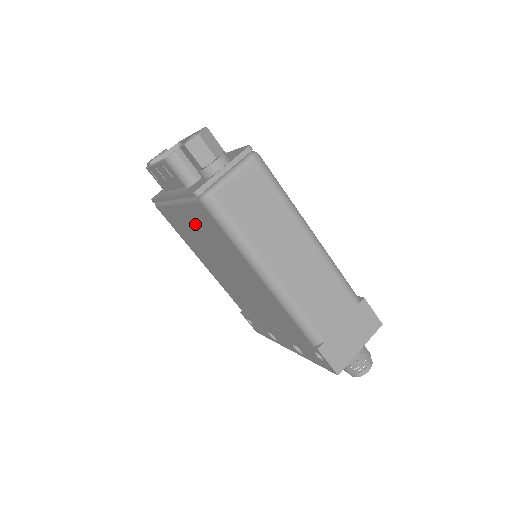
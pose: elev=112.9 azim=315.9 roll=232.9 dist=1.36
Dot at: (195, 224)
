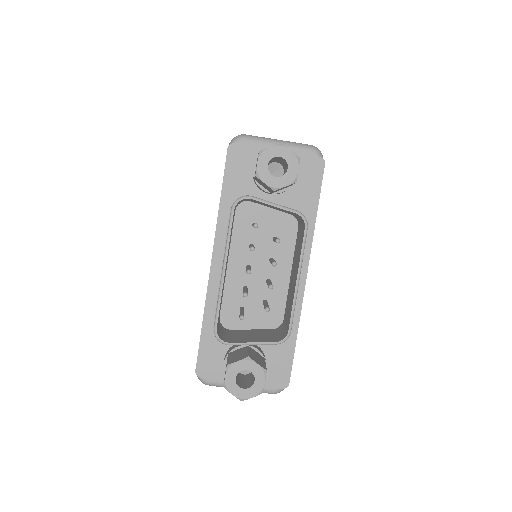
Dot at: occluded
